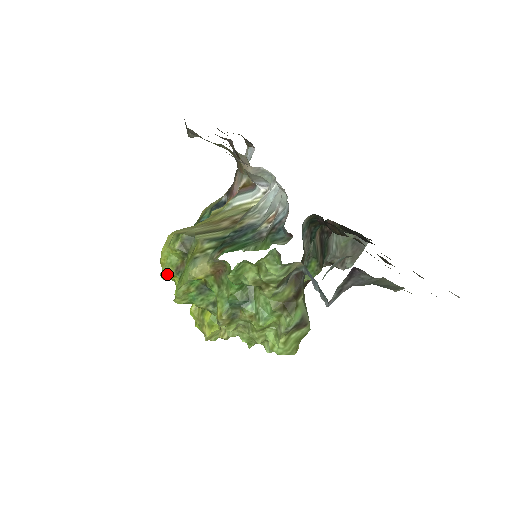
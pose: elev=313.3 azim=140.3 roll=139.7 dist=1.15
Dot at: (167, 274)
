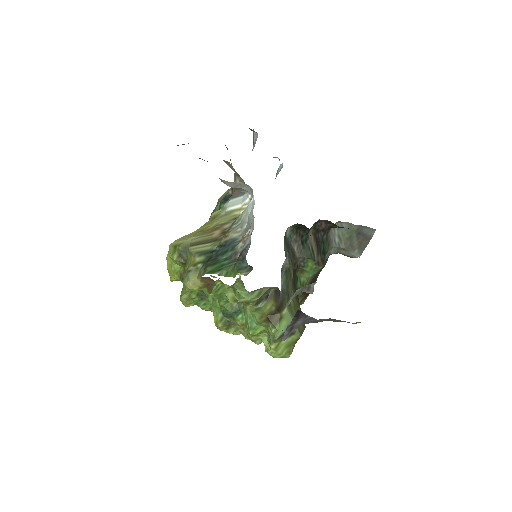
Dot at: (174, 280)
